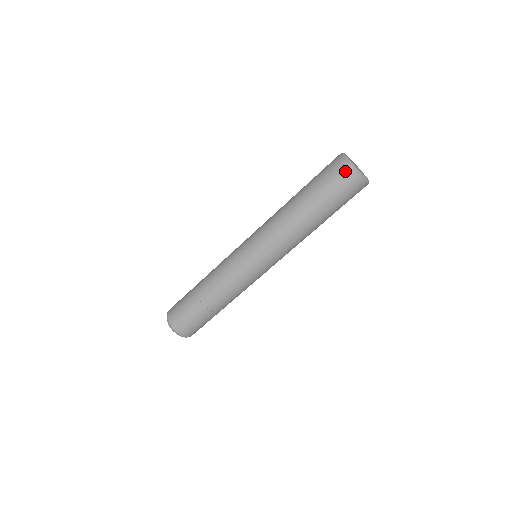
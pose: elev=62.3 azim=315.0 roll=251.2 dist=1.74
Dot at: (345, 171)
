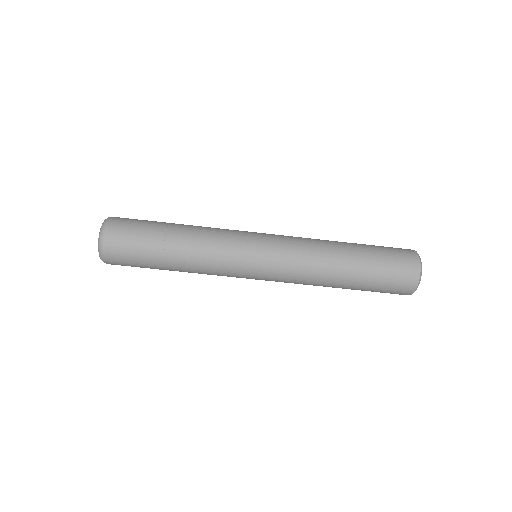
Dot at: (411, 278)
